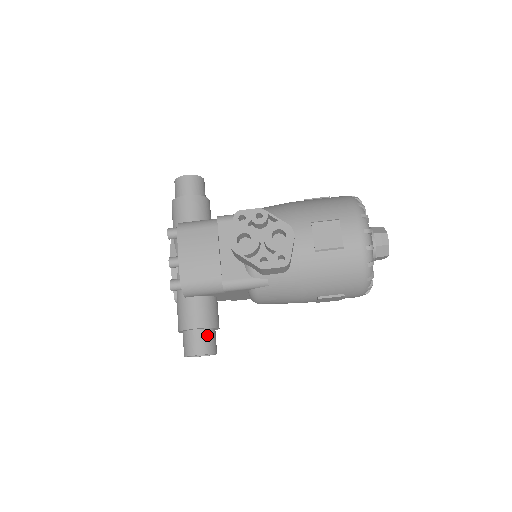
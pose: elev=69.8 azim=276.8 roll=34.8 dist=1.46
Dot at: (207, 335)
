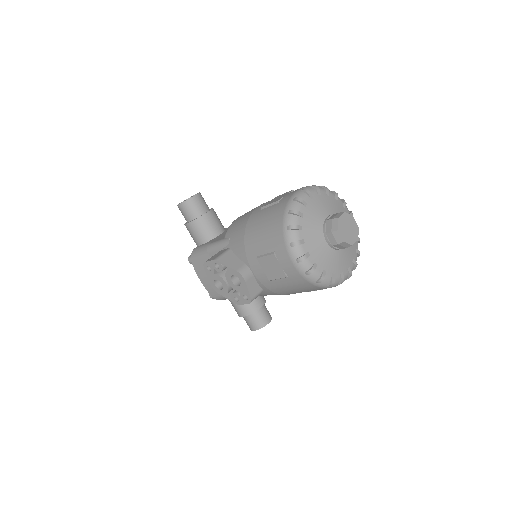
Dot at: (253, 317)
